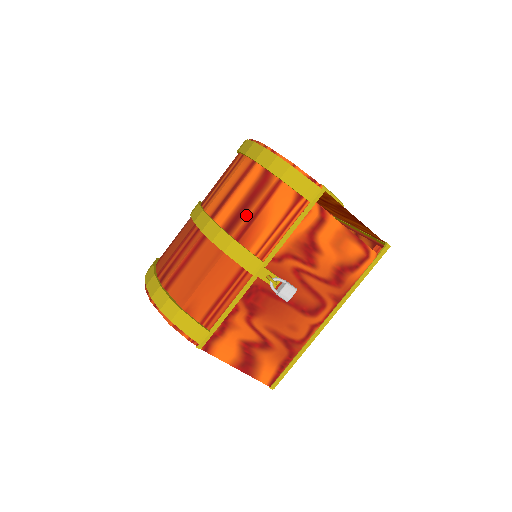
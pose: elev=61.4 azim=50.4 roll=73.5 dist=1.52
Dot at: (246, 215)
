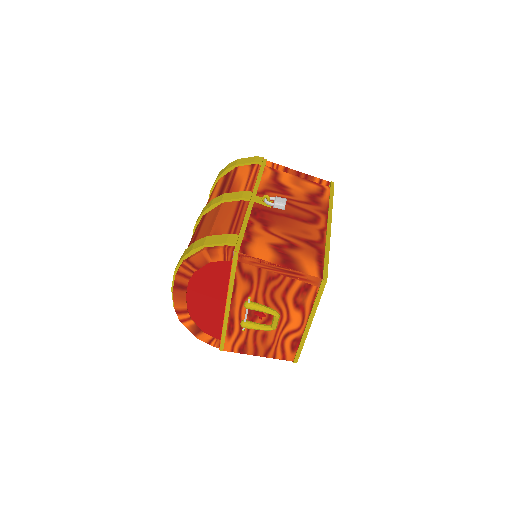
Dot at: (226, 187)
